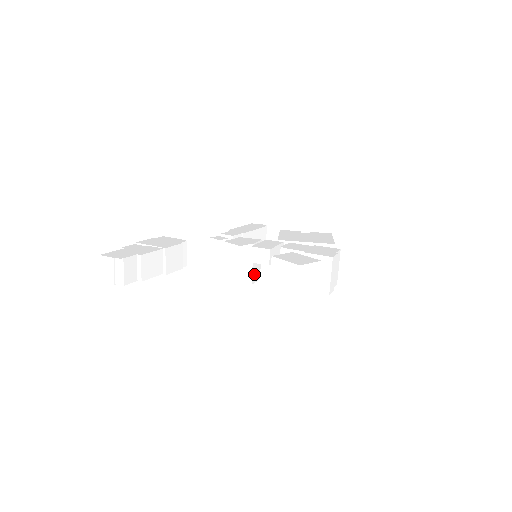
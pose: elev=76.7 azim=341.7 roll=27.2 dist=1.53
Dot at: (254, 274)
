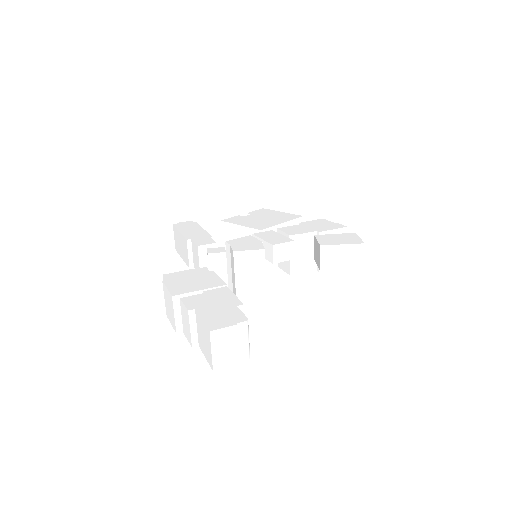
Dot at: occluded
